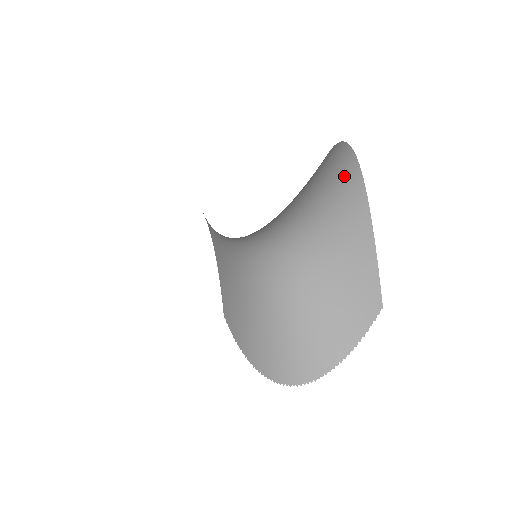
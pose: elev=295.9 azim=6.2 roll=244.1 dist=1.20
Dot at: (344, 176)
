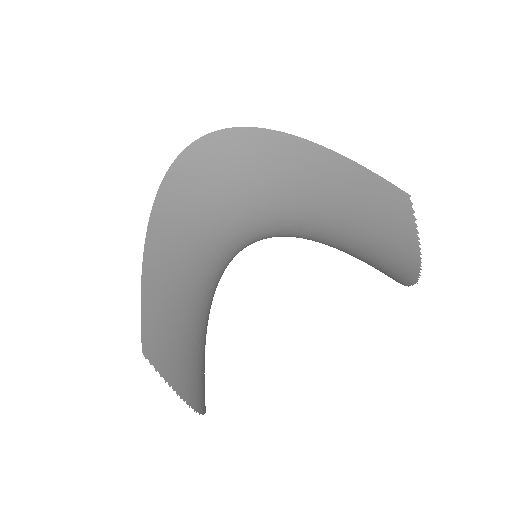
Dot at: (216, 164)
